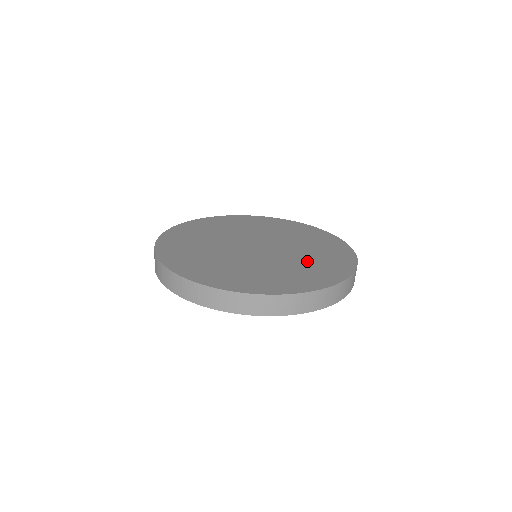
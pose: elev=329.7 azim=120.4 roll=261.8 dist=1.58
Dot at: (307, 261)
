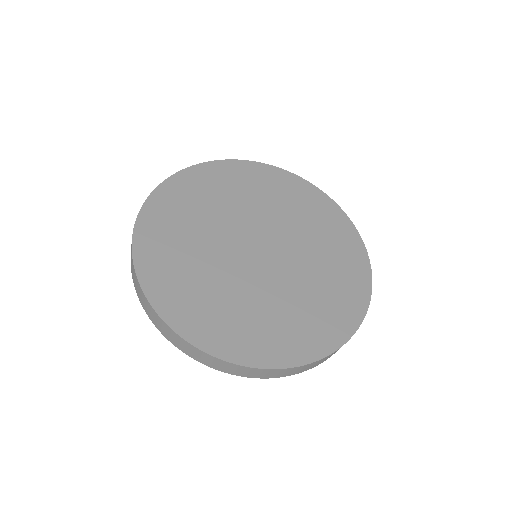
Dot at: (265, 311)
